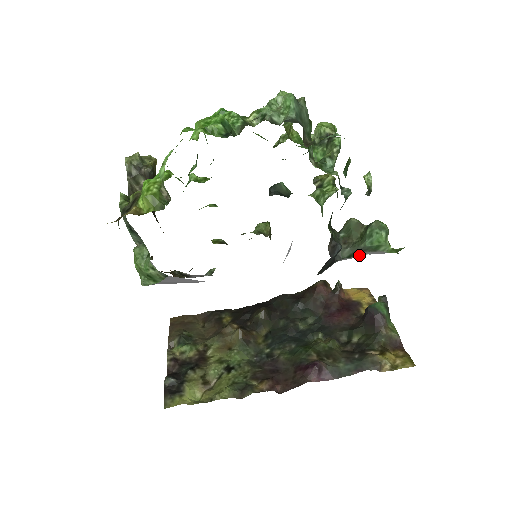
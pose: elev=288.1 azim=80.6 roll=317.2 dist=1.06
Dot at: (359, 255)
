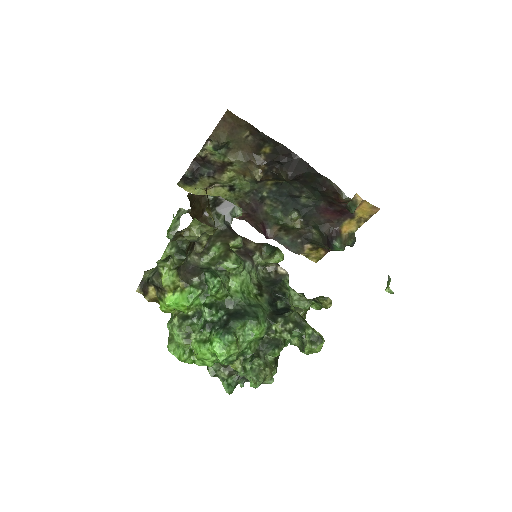
Dot at: occluded
